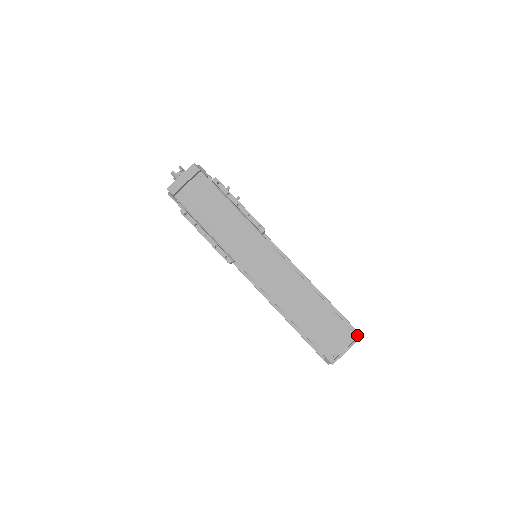
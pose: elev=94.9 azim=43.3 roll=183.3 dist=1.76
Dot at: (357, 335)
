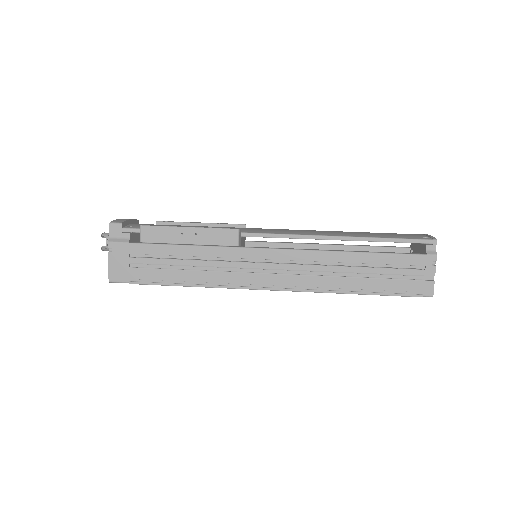
Dot at: occluded
